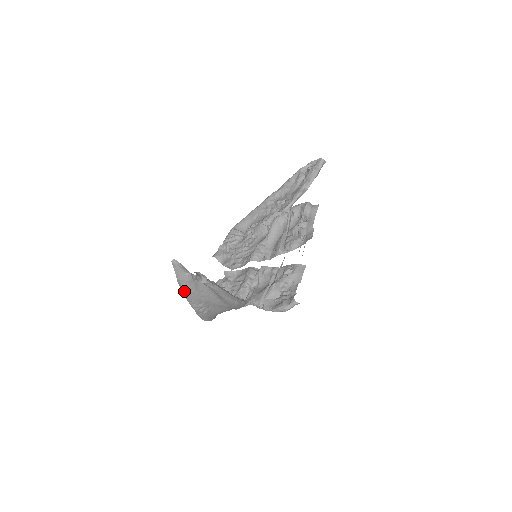
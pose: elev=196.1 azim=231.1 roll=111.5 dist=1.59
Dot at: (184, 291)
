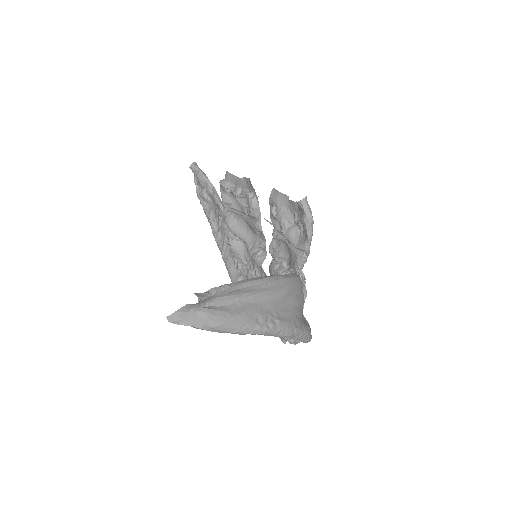
Dot at: (225, 329)
